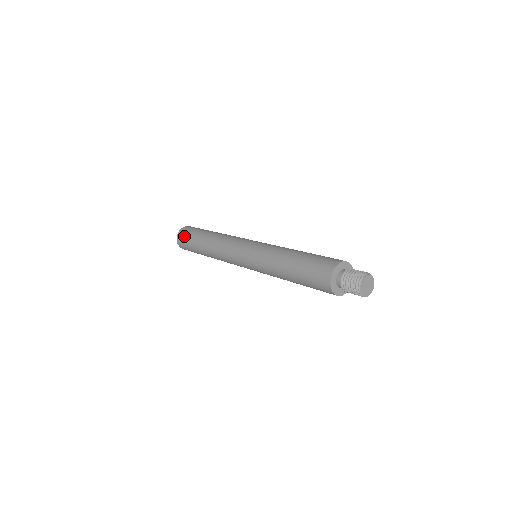
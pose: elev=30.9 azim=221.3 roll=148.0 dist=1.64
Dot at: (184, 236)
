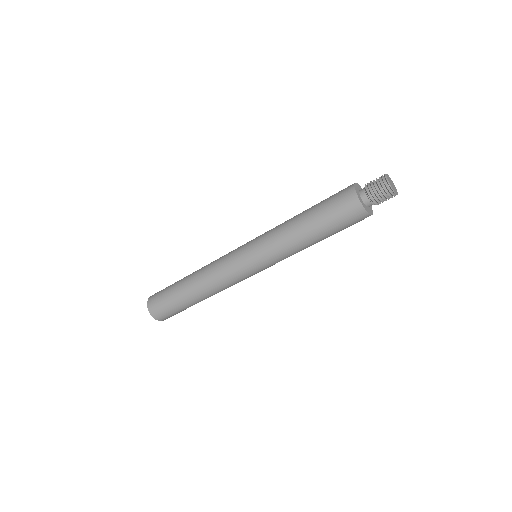
Dot at: (160, 291)
